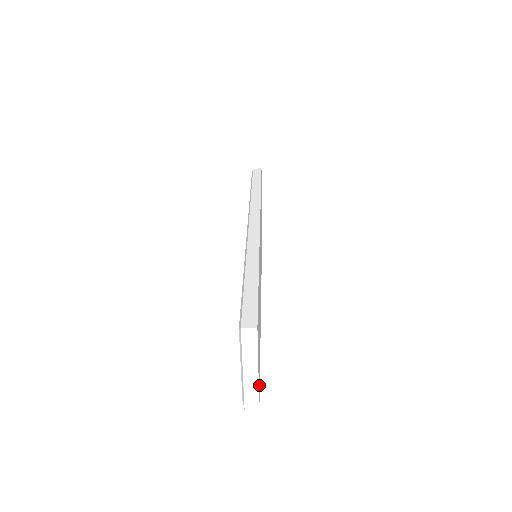
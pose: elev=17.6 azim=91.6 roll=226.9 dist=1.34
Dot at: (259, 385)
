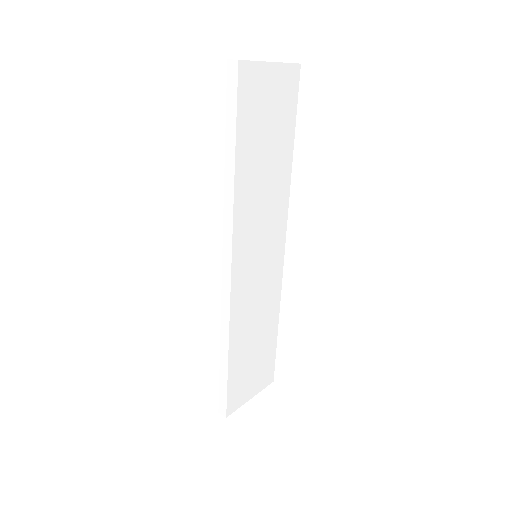
Dot at: (270, 372)
